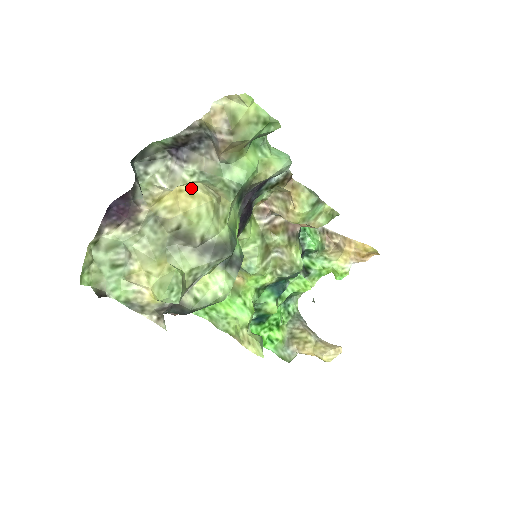
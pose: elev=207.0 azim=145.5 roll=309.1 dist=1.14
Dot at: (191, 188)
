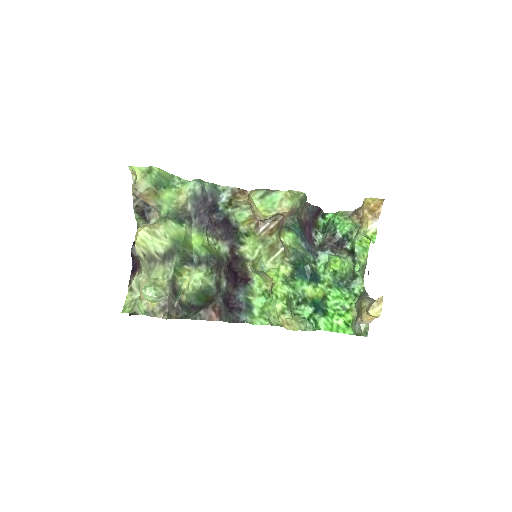
Dot at: (137, 230)
